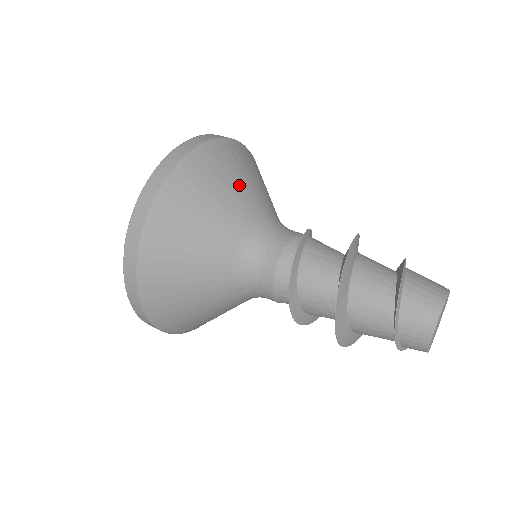
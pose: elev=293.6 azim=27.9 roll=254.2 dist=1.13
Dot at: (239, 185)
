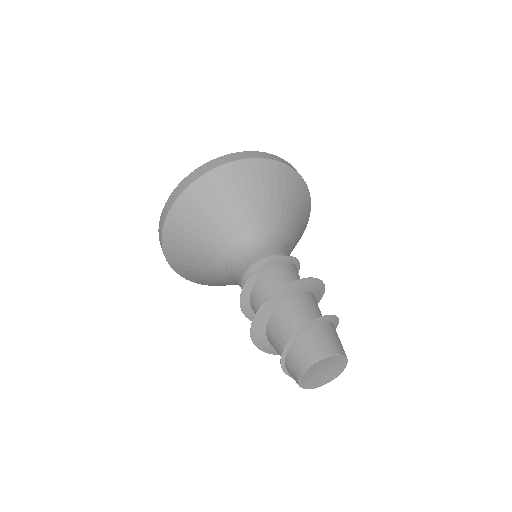
Dot at: (267, 199)
